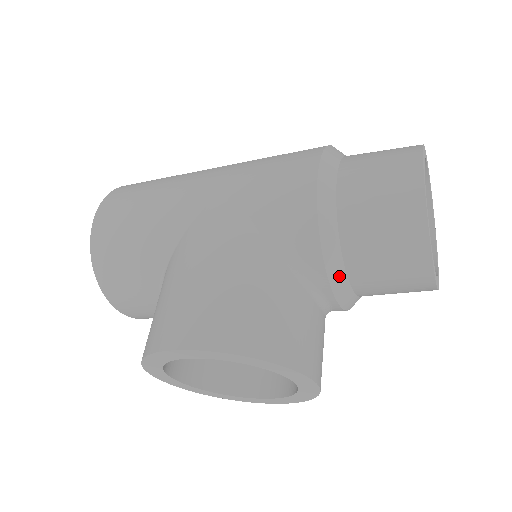
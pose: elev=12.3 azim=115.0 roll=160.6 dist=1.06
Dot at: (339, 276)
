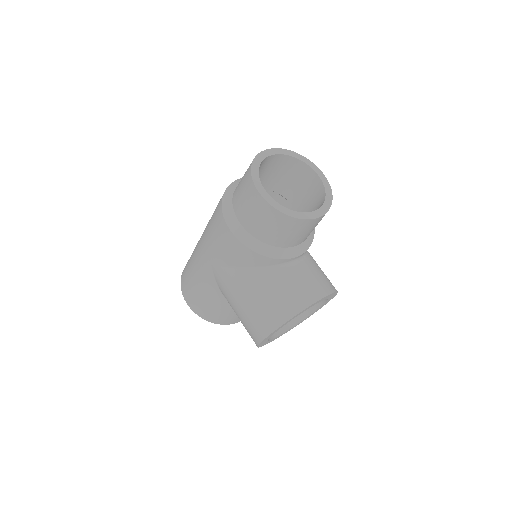
Dot at: (285, 252)
